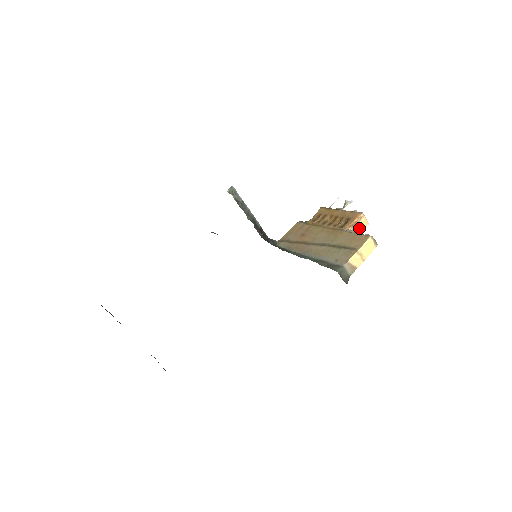
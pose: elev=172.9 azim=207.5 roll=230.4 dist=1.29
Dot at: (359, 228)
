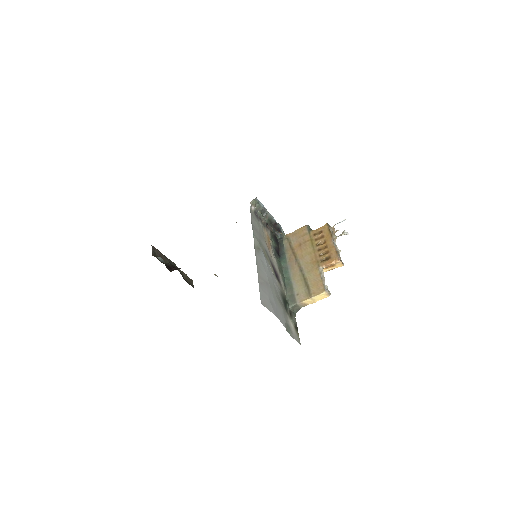
Dot at: (334, 267)
